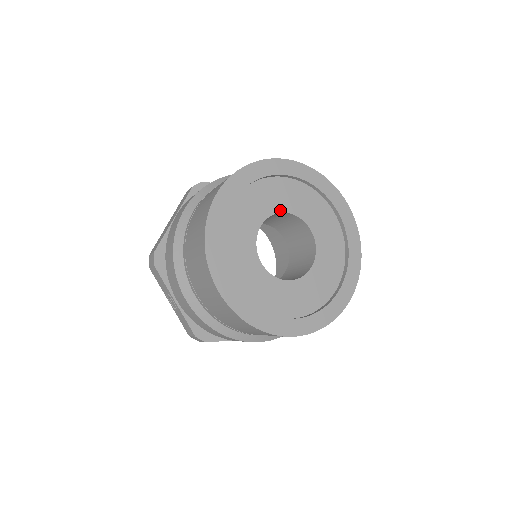
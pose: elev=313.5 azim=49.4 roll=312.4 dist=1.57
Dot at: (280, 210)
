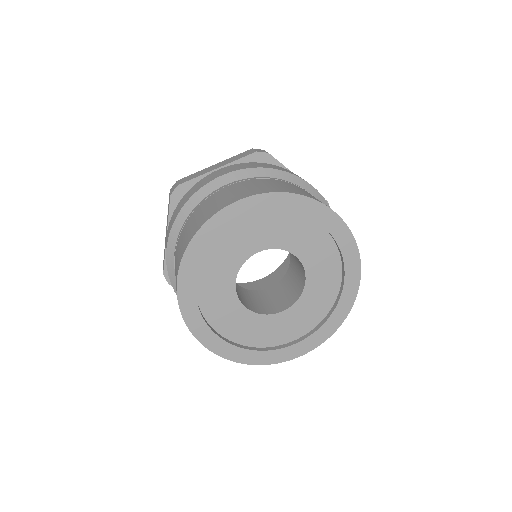
Dot at: (251, 253)
